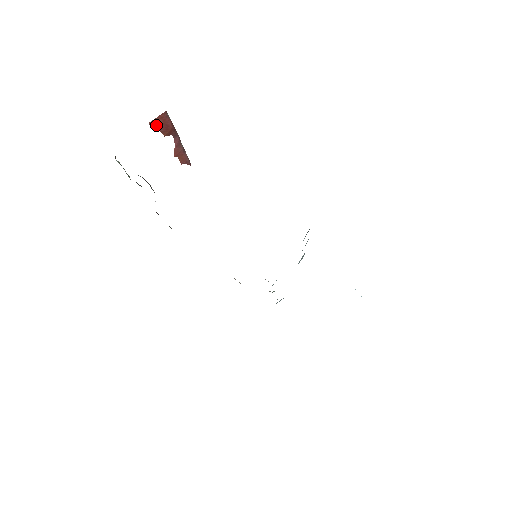
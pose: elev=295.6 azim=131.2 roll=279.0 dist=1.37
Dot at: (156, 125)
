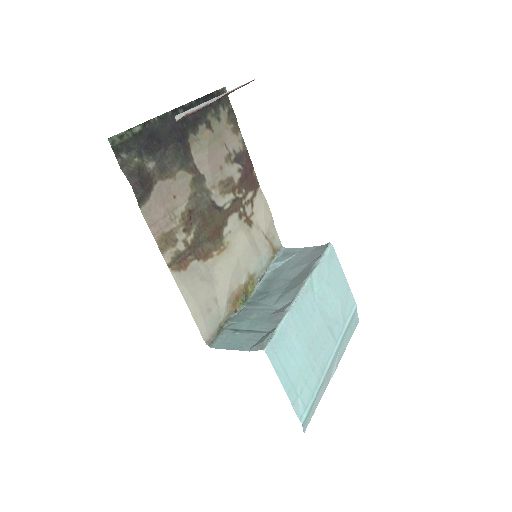
Dot at: occluded
